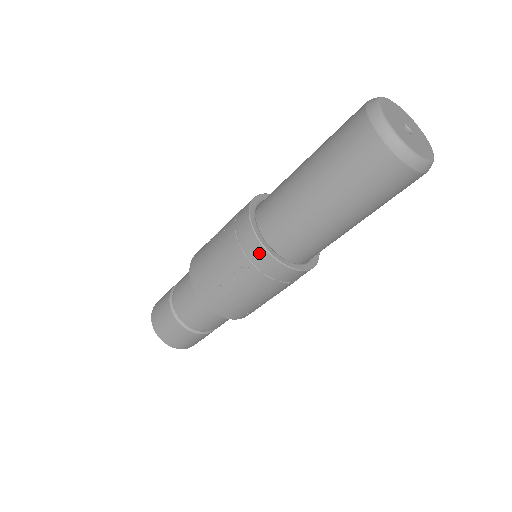
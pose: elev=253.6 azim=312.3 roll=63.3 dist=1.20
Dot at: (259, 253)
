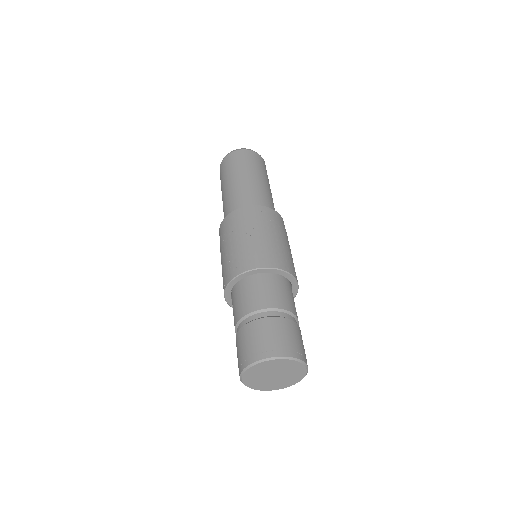
Dot at: (244, 211)
